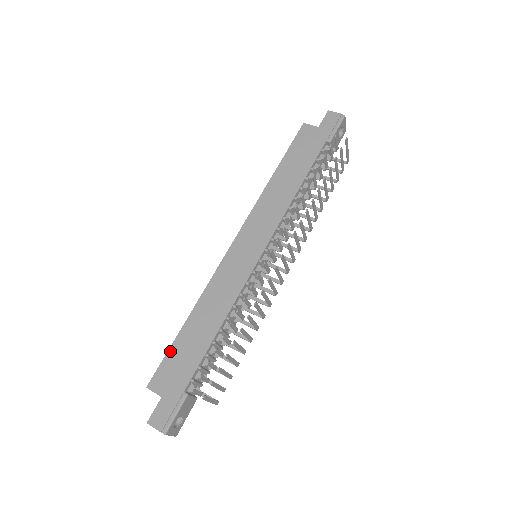
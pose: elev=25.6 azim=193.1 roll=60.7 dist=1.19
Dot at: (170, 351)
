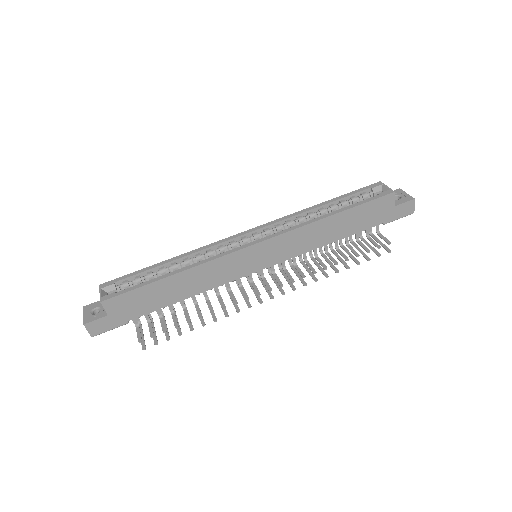
Dot at: (139, 289)
